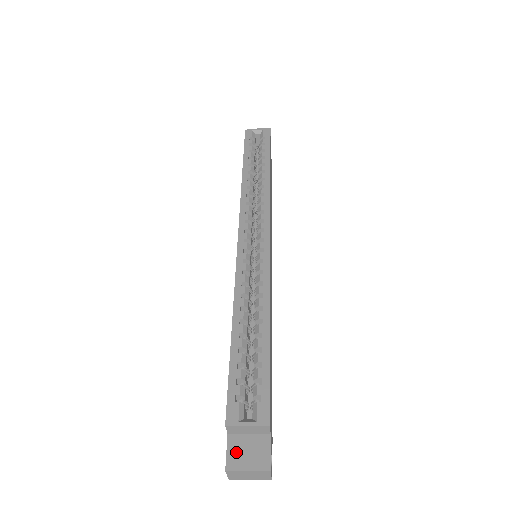
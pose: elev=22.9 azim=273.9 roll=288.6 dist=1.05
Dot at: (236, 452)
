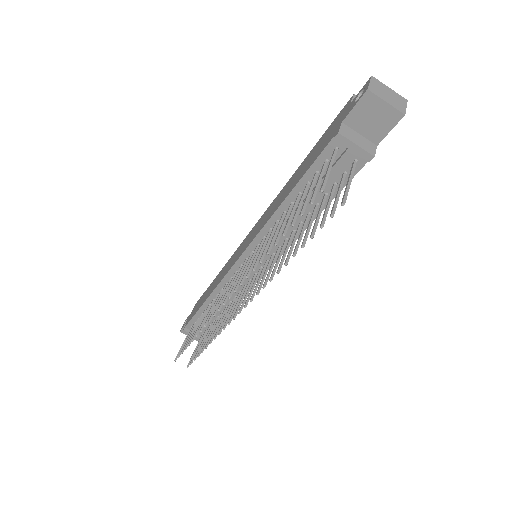
Dot at: occluded
